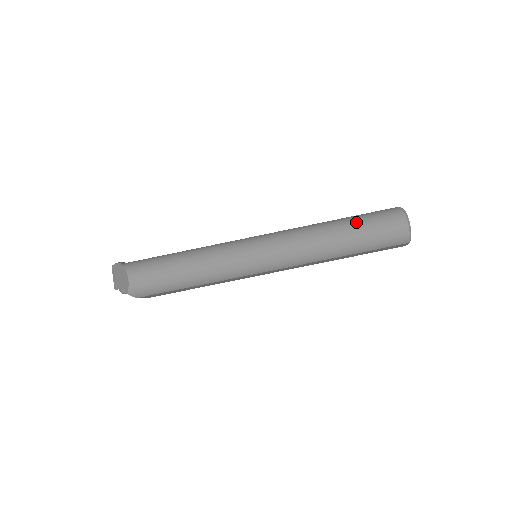
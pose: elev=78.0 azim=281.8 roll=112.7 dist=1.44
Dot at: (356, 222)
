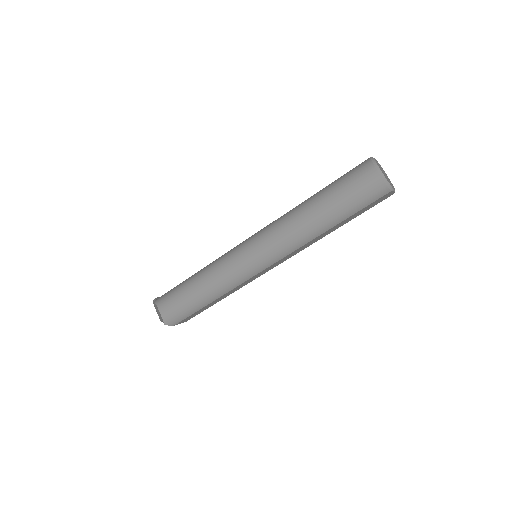
Dot at: (328, 192)
